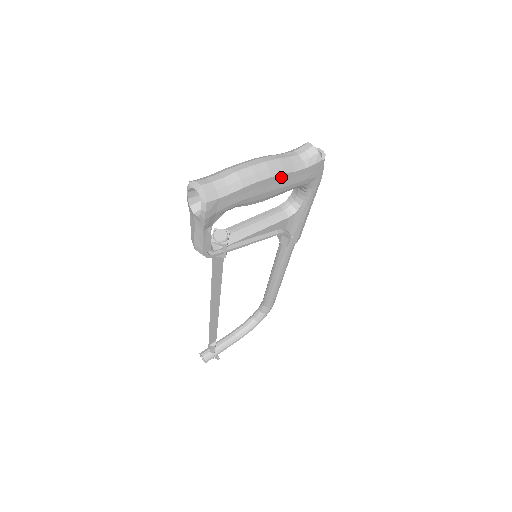
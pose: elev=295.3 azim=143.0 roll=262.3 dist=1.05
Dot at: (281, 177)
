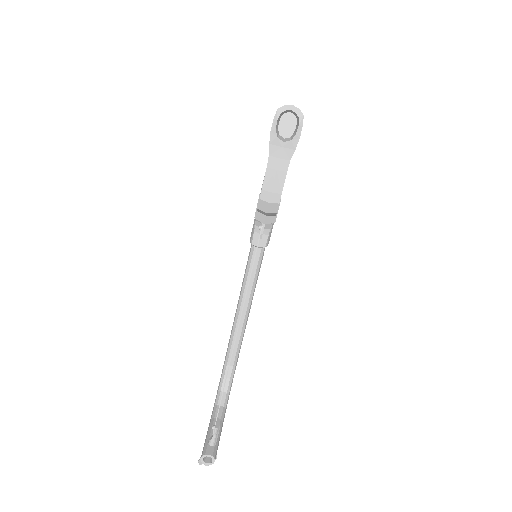
Dot at: occluded
